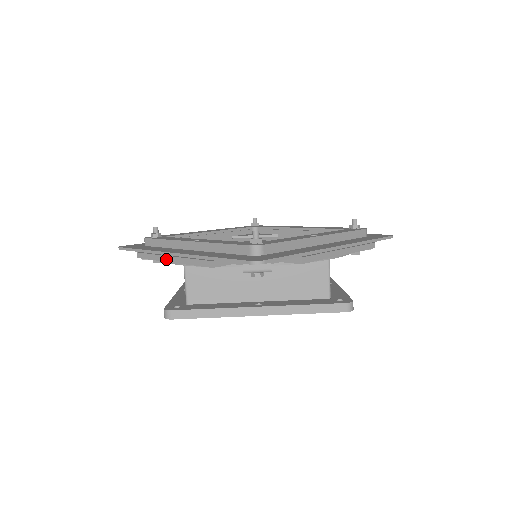
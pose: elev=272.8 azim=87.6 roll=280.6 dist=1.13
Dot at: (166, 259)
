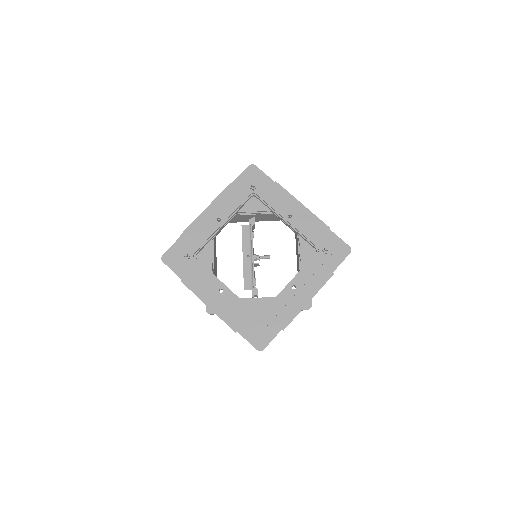
Dot at: (204, 303)
